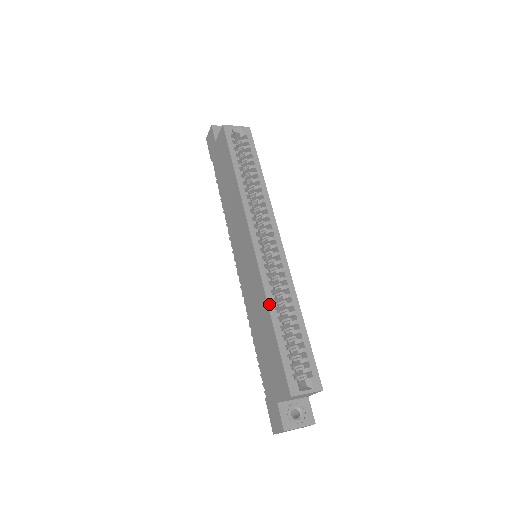
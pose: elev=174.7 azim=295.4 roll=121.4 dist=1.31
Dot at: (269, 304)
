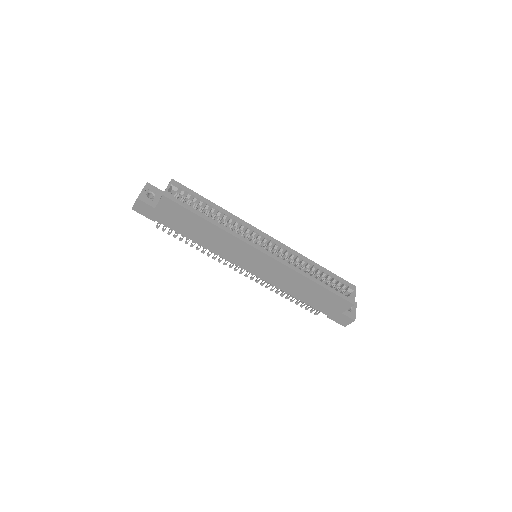
Dot at: (305, 276)
